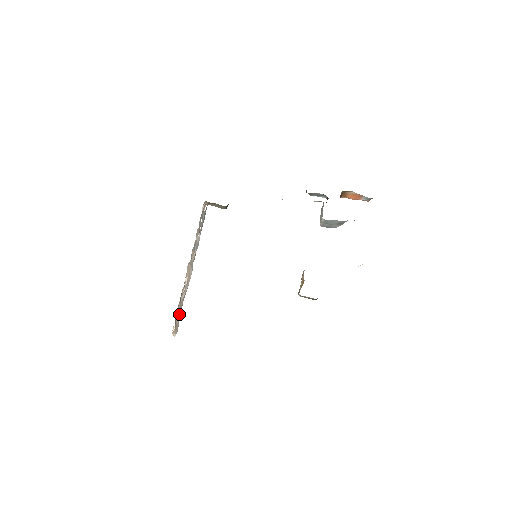
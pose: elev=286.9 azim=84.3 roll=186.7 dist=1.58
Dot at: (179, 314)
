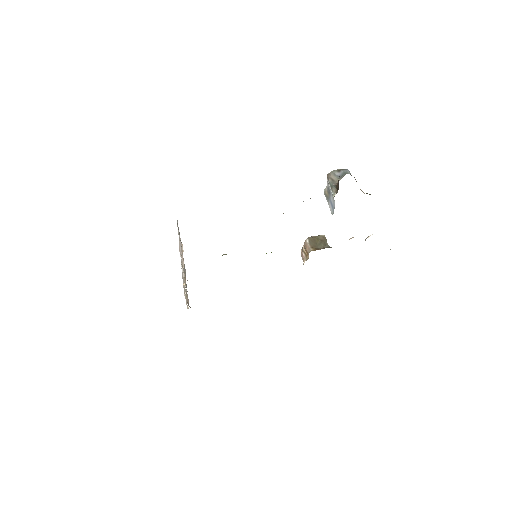
Dot at: occluded
